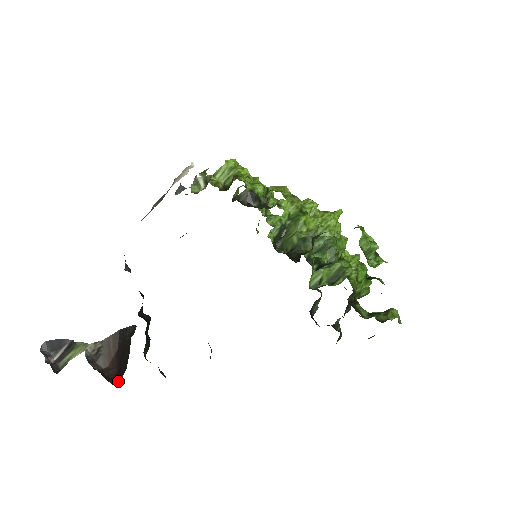
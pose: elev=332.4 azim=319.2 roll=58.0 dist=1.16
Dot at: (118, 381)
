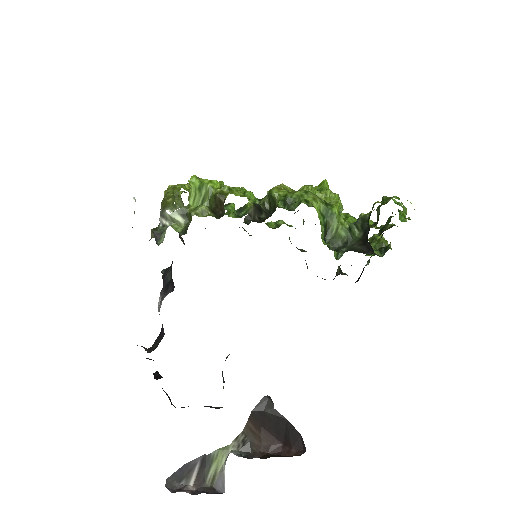
Dot at: (300, 449)
